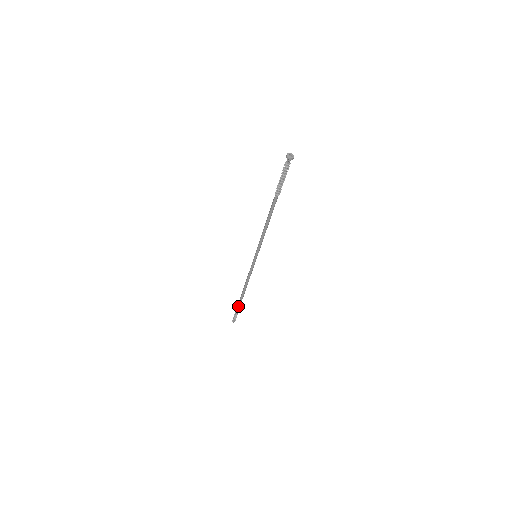
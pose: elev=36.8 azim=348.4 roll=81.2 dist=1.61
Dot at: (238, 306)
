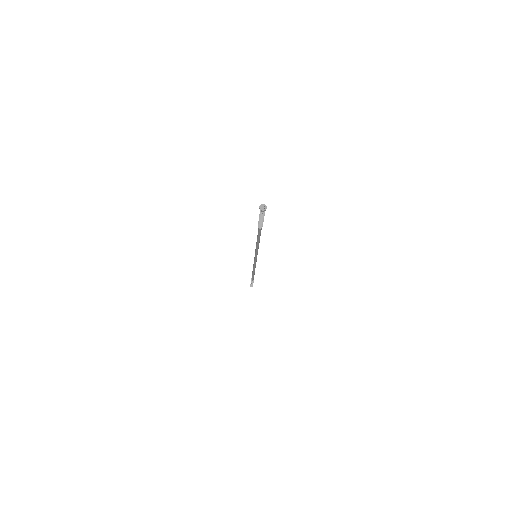
Dot at: (252, 279)
